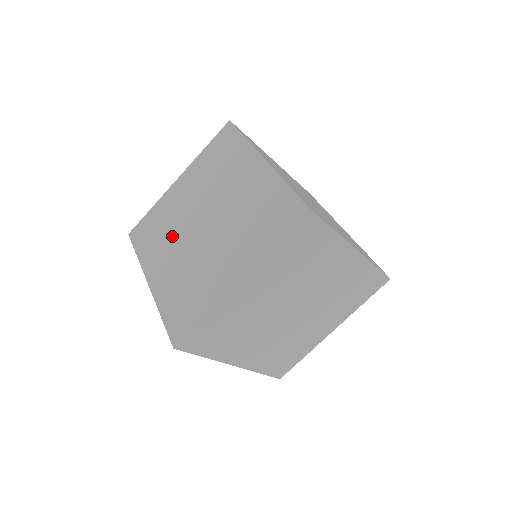
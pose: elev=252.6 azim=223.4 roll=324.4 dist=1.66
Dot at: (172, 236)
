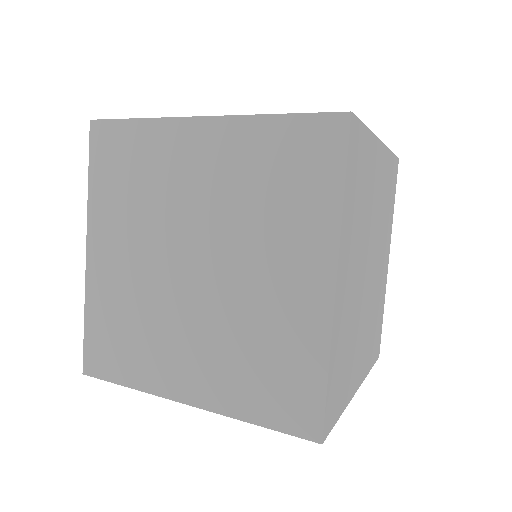
Dot at: (158, 319)
